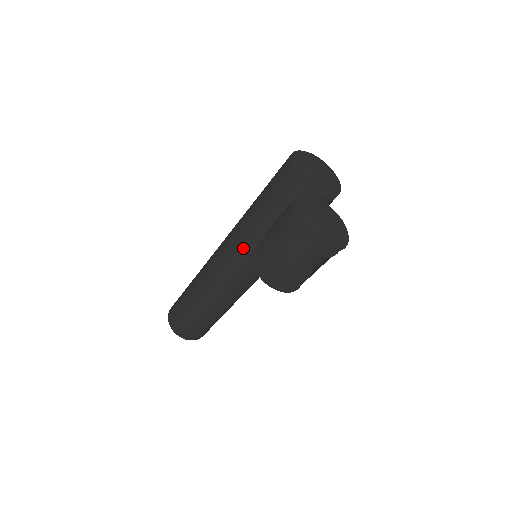
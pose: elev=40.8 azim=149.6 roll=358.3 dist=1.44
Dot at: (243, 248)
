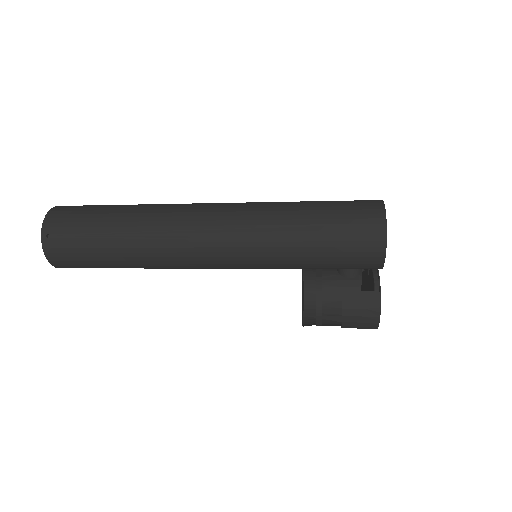
Dot at: occluded
